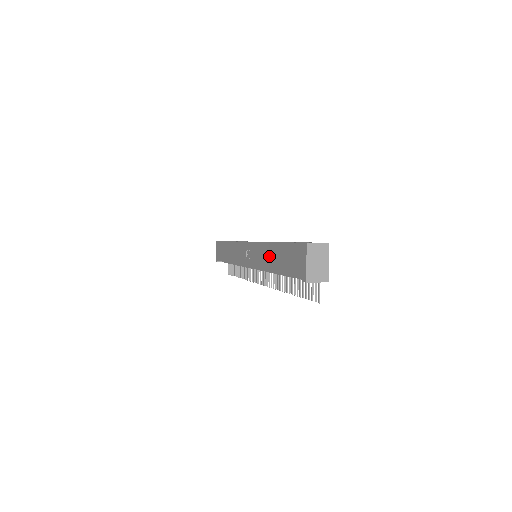
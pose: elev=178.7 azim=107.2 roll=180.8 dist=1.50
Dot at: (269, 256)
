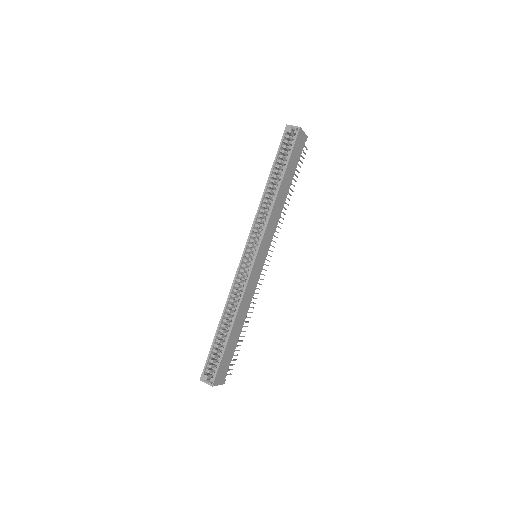
Dot at: (228, 312)
